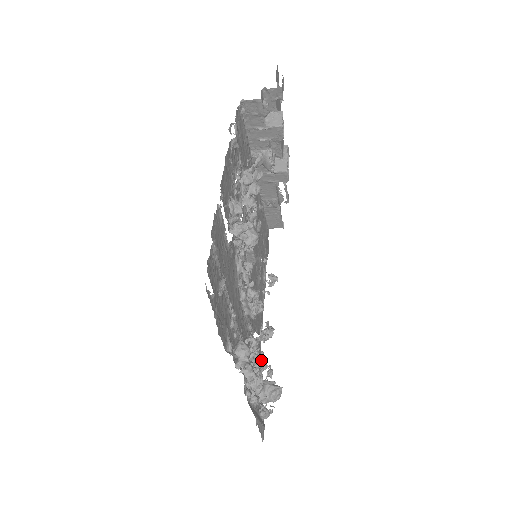
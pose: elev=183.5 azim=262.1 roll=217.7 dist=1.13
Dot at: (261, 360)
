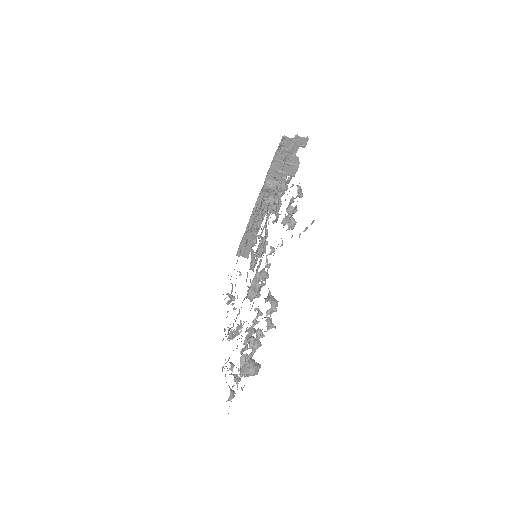
Dot at: (249, 338)
